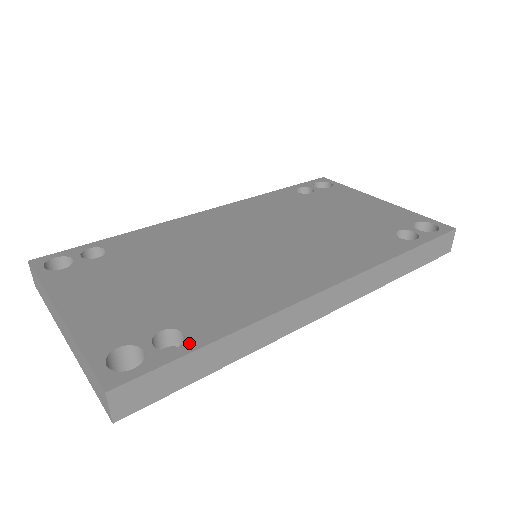
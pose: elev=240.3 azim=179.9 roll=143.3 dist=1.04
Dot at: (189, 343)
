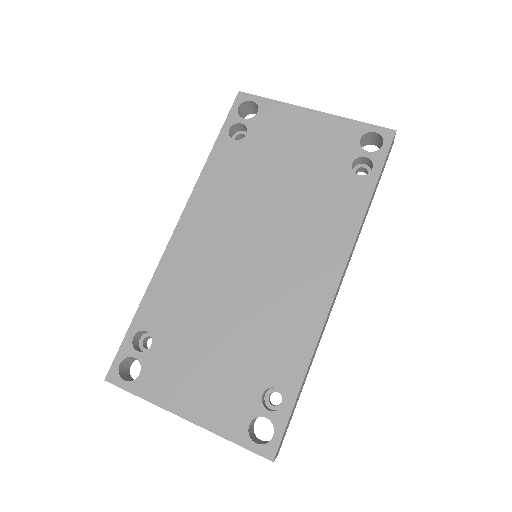
Dot at: (288, 395)
